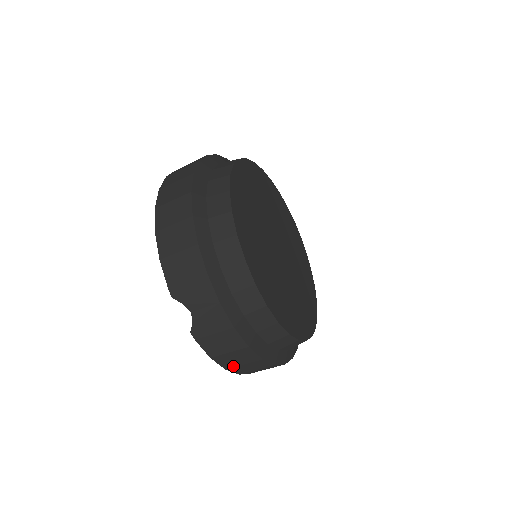
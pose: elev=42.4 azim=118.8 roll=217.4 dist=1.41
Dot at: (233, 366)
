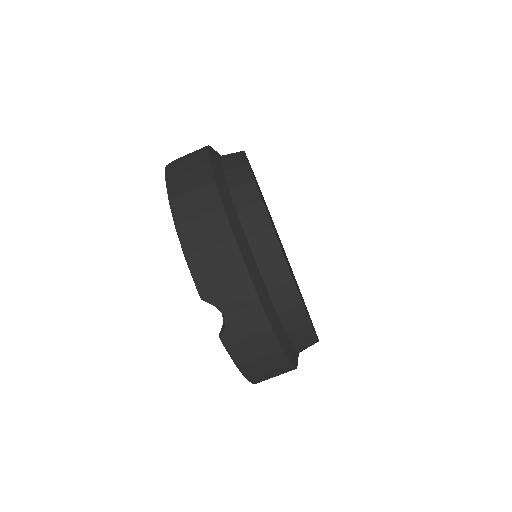
Dot at: (256, 374)
